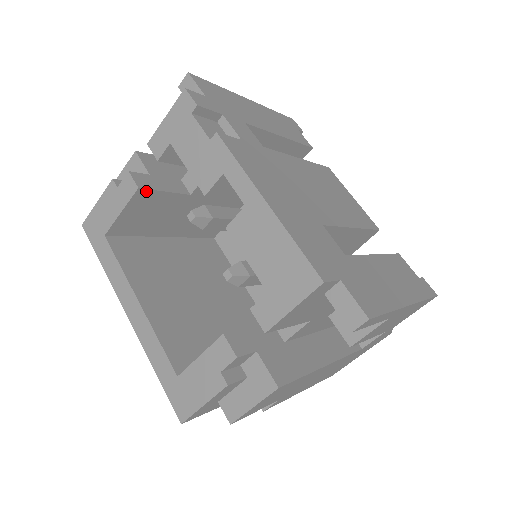
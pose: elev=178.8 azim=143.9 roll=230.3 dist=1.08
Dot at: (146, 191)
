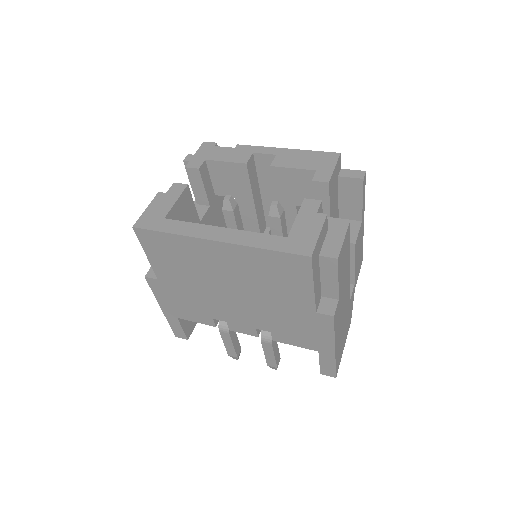
Dot at: (189, 192)
